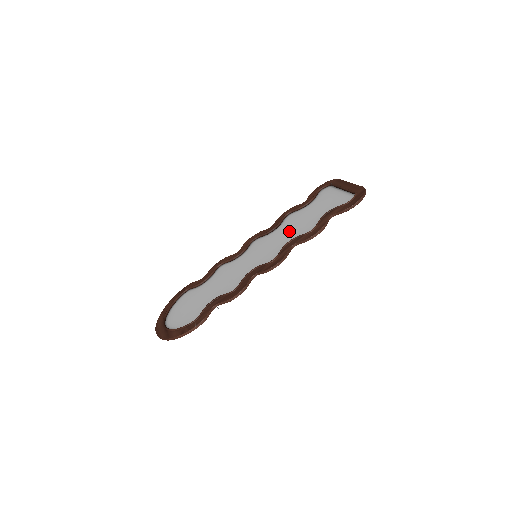
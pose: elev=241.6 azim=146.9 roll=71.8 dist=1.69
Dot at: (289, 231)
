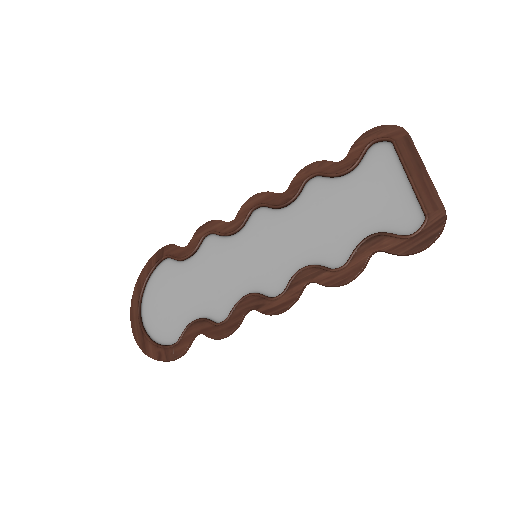
Dot at: (308, 232)
